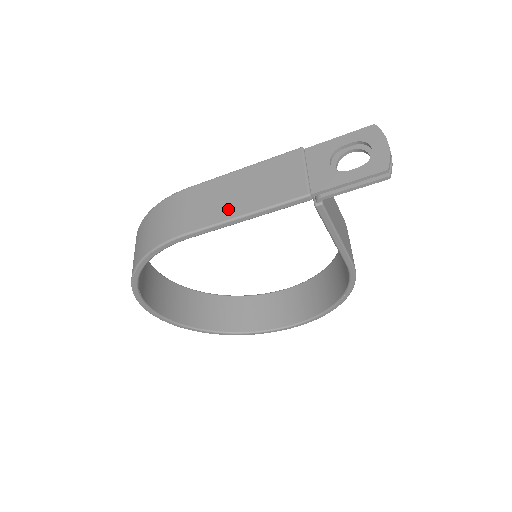
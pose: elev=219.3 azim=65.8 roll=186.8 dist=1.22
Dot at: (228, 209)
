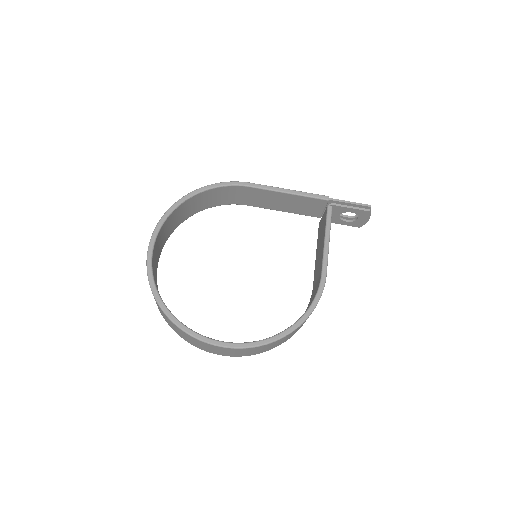
Dot at: occluded
